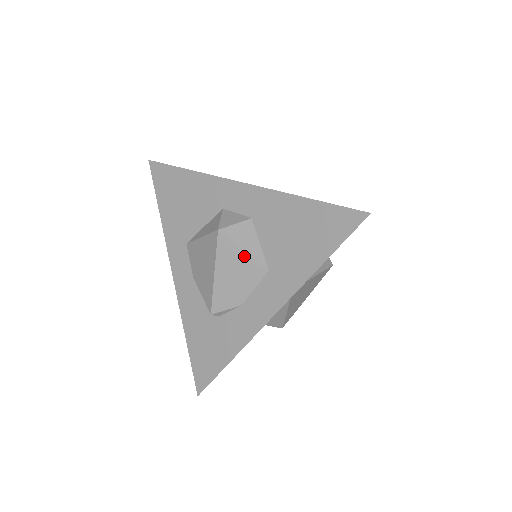
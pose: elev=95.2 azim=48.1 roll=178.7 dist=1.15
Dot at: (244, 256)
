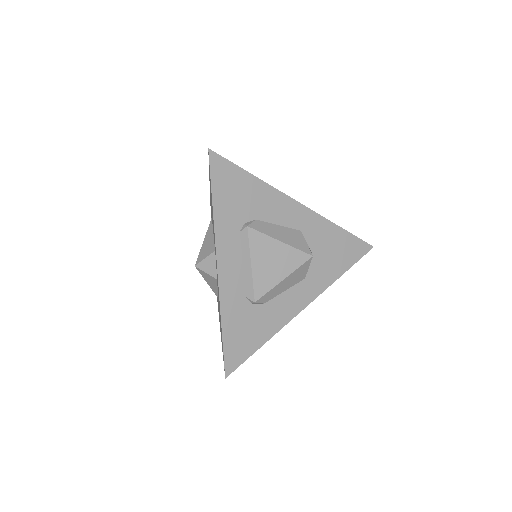
Dot at: occluded
